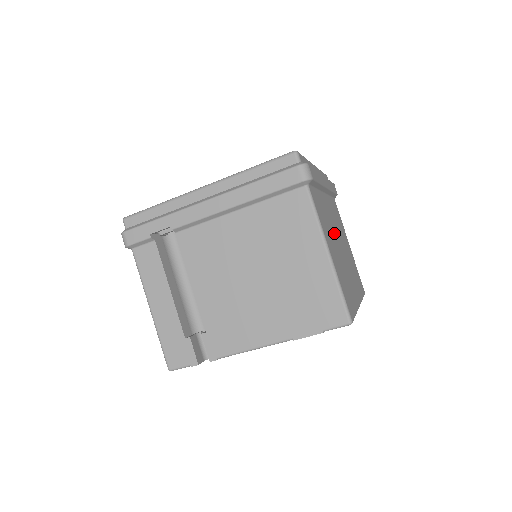
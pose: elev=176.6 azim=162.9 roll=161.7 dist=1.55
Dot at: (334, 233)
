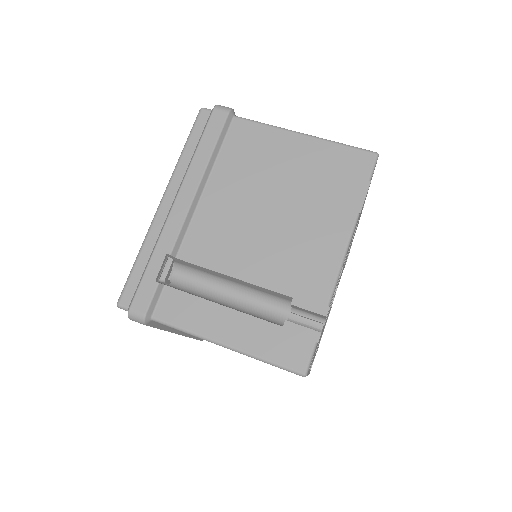
Dot at: occluded
